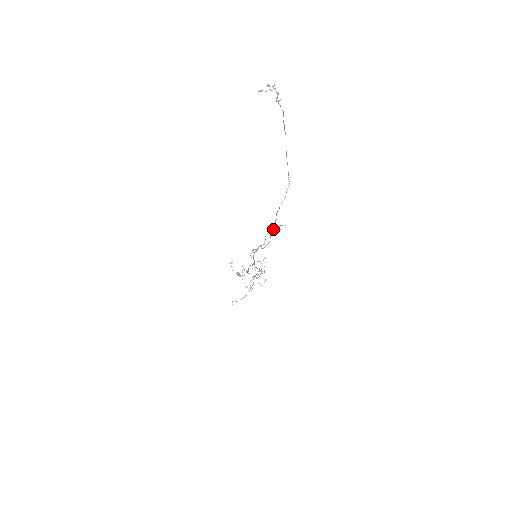
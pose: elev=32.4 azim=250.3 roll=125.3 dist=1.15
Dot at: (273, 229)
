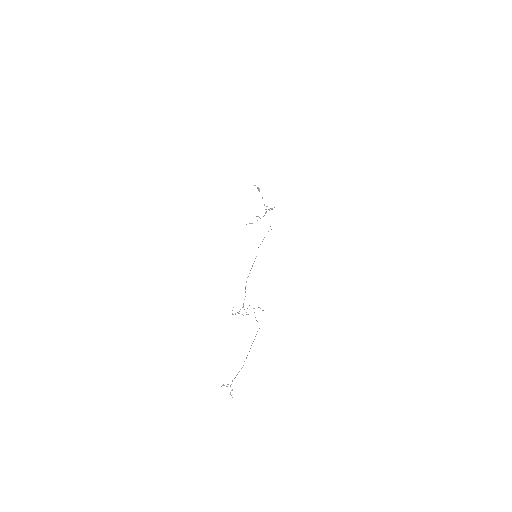
Dot at: occluded
